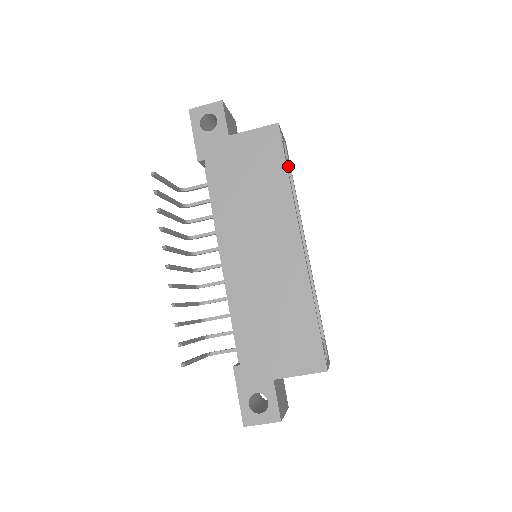
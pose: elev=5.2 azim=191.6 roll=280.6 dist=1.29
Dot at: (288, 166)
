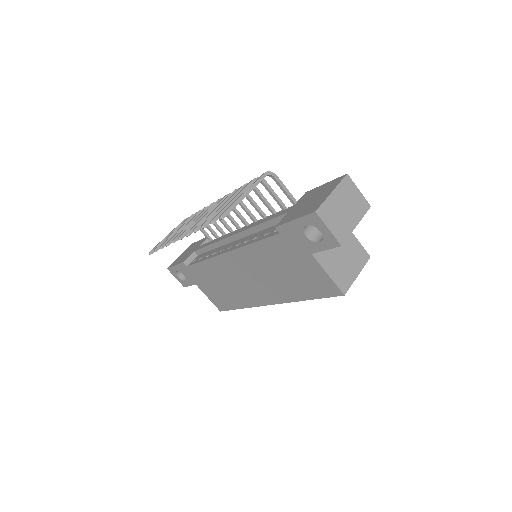
Dot at: occluded
